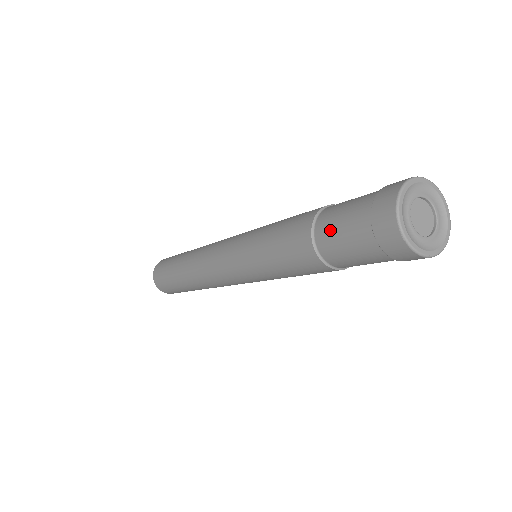
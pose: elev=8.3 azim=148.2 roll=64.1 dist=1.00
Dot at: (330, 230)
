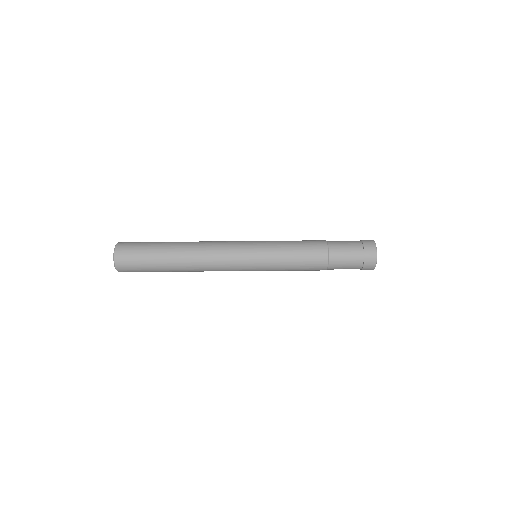
Dot at: (340, 256)
